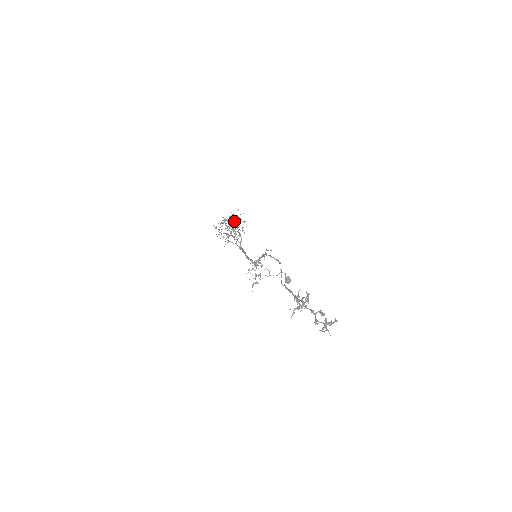
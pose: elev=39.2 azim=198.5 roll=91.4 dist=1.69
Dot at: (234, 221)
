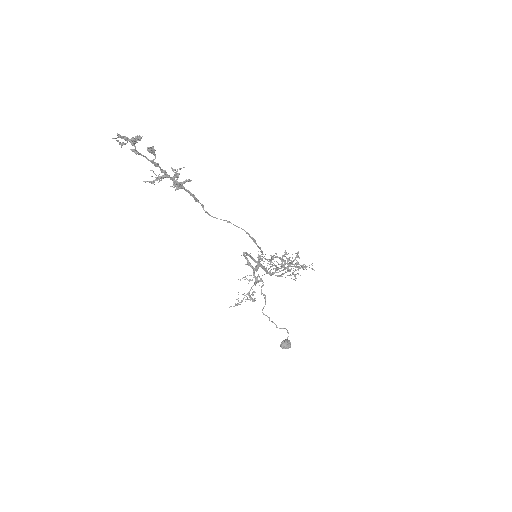
Dot at: (293, 260)
